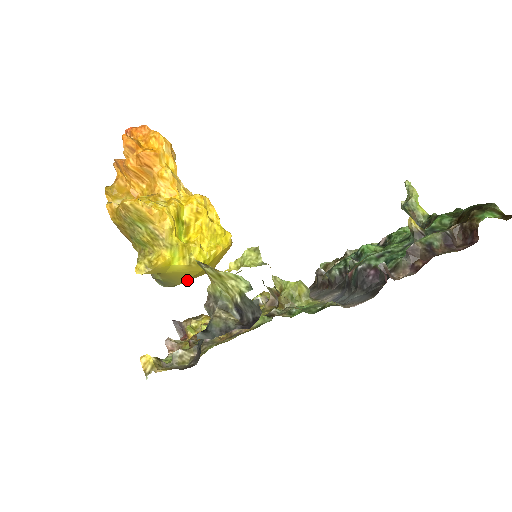
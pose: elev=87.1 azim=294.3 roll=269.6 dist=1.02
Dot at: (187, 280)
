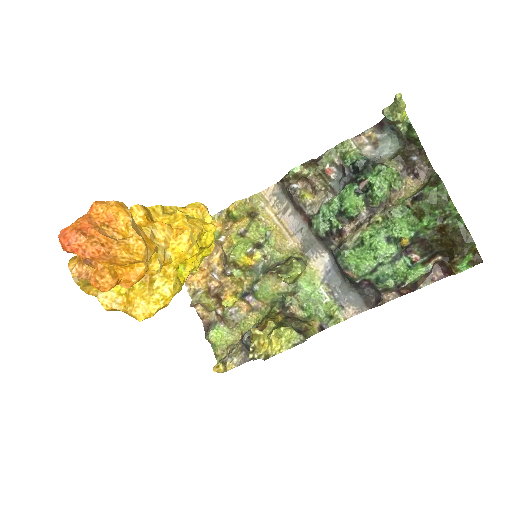
Dot at: occluded
